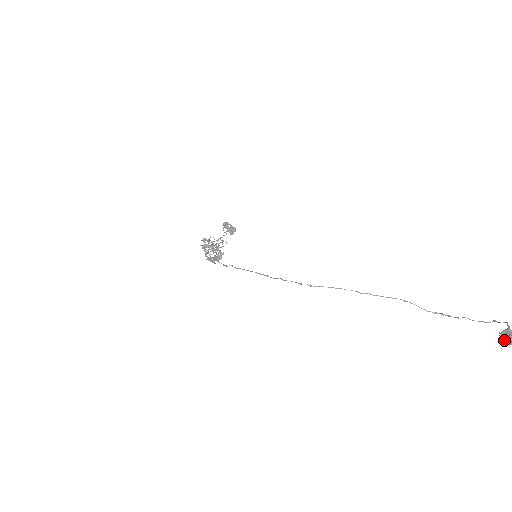
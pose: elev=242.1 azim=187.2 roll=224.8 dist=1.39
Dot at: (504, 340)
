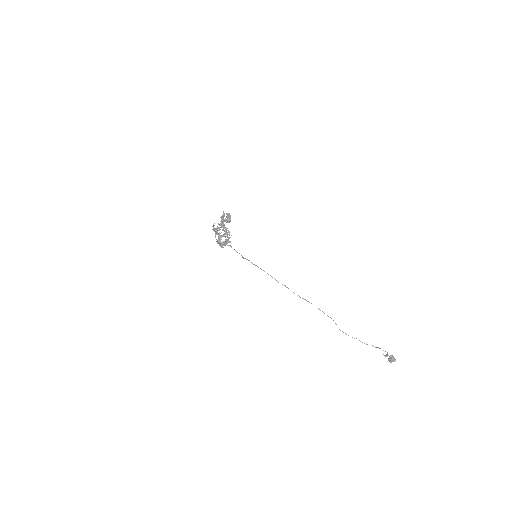
Dot at: (391, 360)
